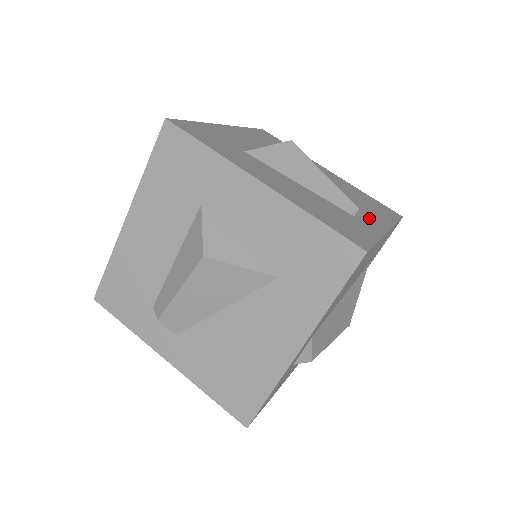
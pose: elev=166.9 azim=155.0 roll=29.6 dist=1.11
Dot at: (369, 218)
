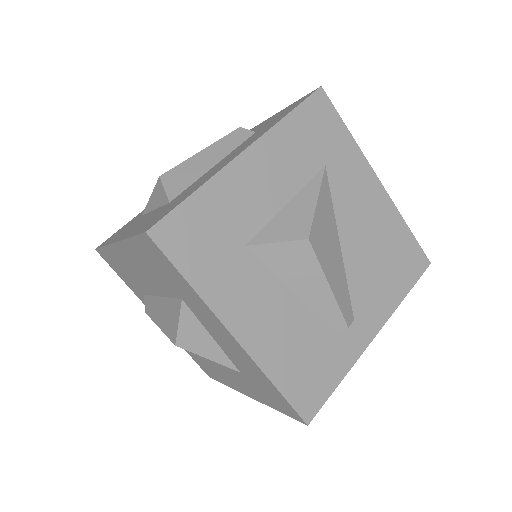
Dot at: (362, 320)
